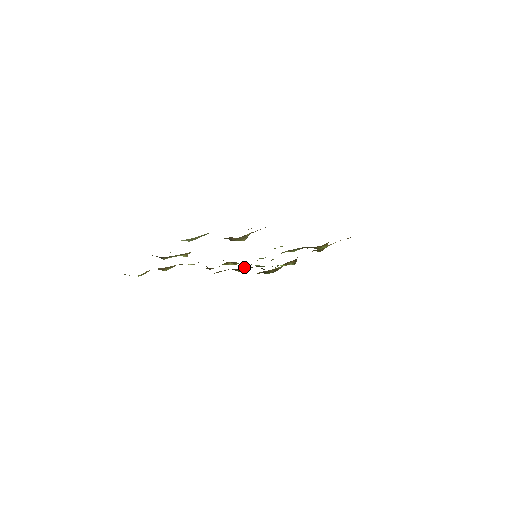
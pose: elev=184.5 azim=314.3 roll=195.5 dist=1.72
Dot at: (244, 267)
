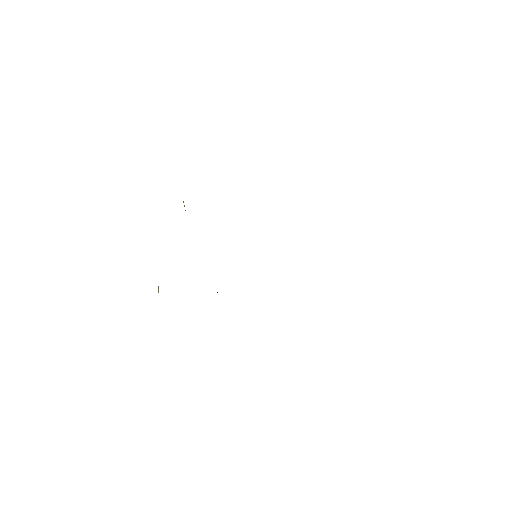
Dot at: occluded
